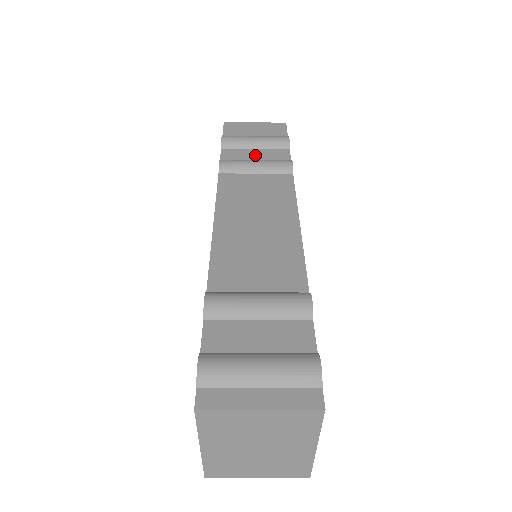
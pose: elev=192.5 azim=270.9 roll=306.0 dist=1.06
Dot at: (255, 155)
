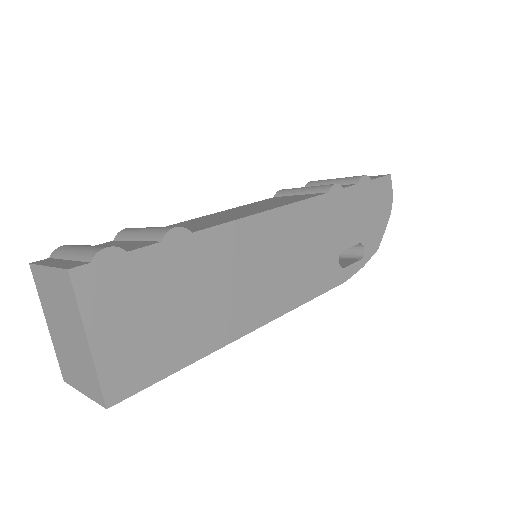
Dot at: occluded
